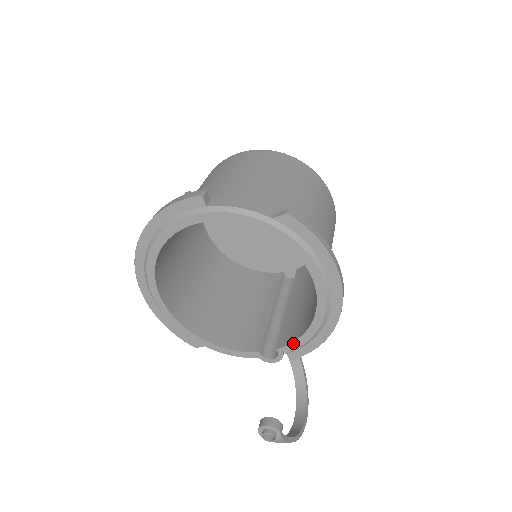
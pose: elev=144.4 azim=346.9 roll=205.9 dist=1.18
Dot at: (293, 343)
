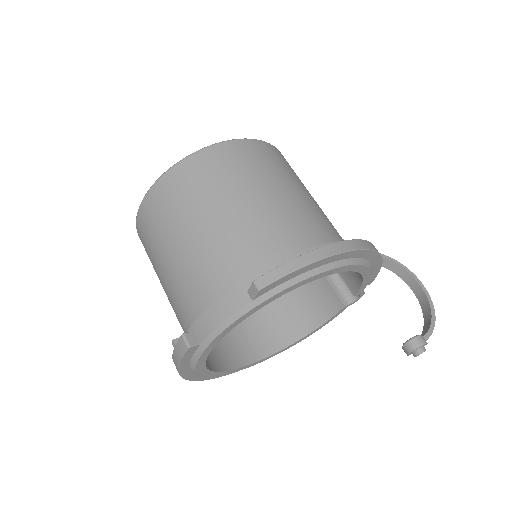
Dot at: (362, 286)
